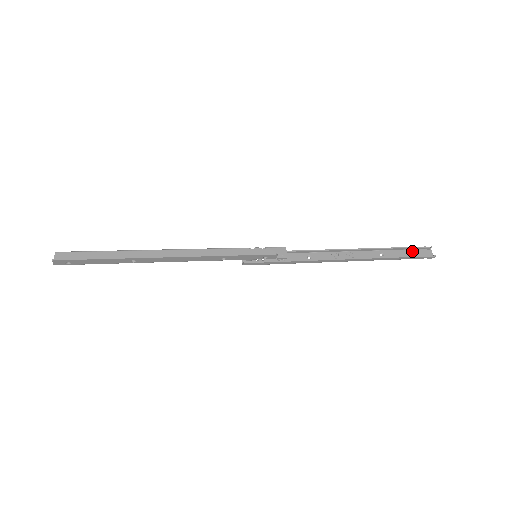
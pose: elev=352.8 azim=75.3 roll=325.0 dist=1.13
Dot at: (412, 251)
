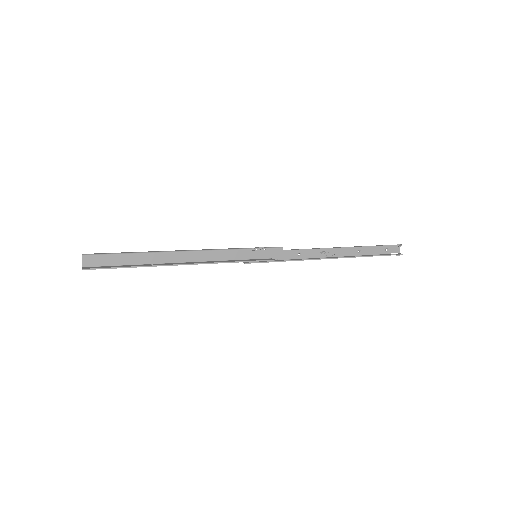
Dot at: (385, 248)
